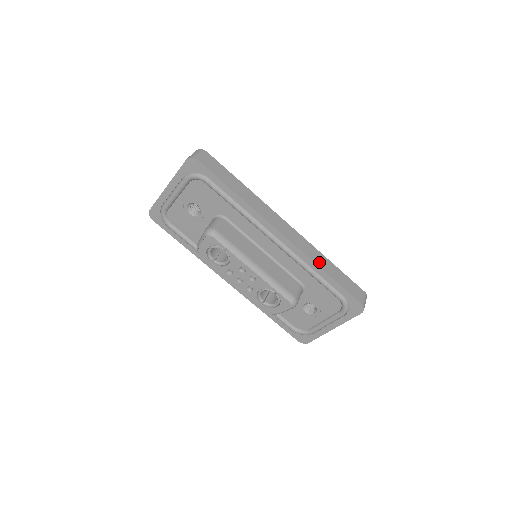
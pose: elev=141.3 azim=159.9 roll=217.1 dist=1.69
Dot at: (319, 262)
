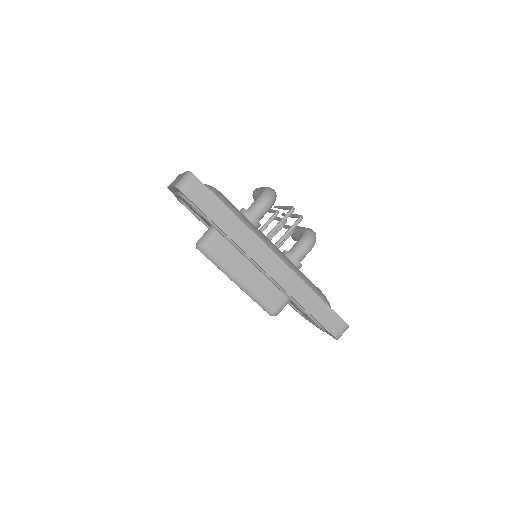
Dot at: (299, 296)
